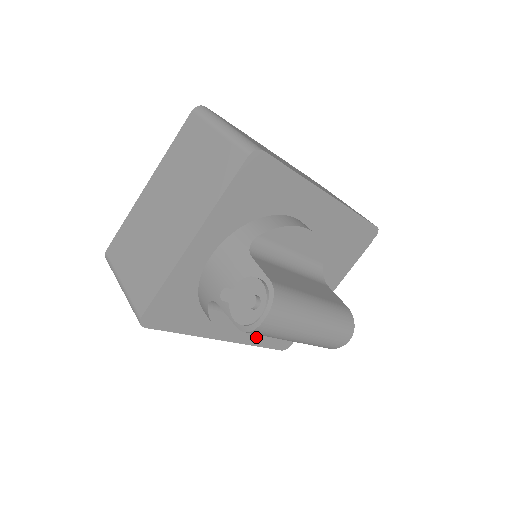
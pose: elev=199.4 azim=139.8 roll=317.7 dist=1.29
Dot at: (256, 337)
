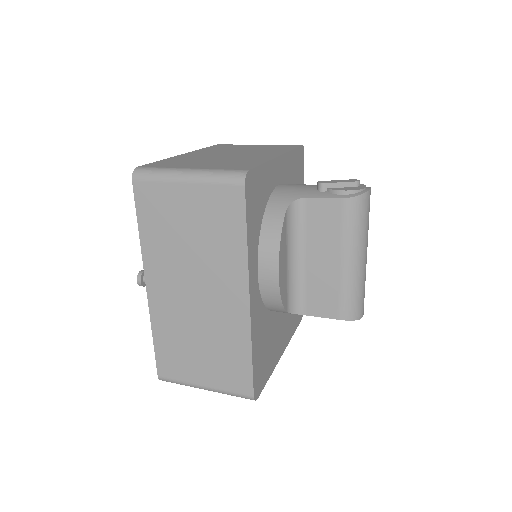
Dot at: (256, 337)
